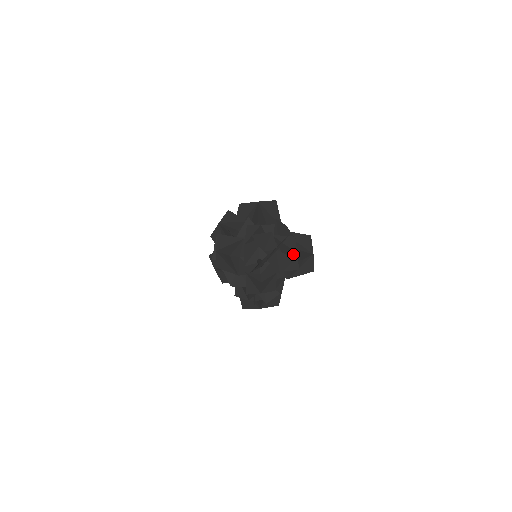
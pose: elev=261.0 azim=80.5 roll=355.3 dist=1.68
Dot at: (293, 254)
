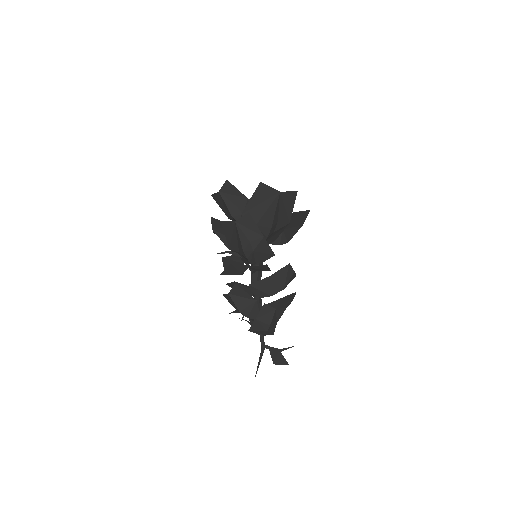
Dot at: (288, 305)
